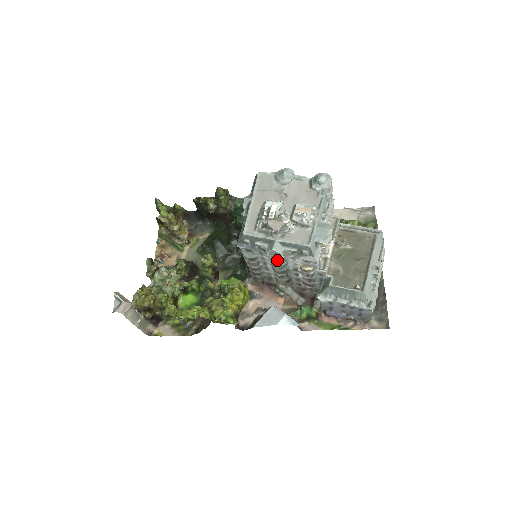
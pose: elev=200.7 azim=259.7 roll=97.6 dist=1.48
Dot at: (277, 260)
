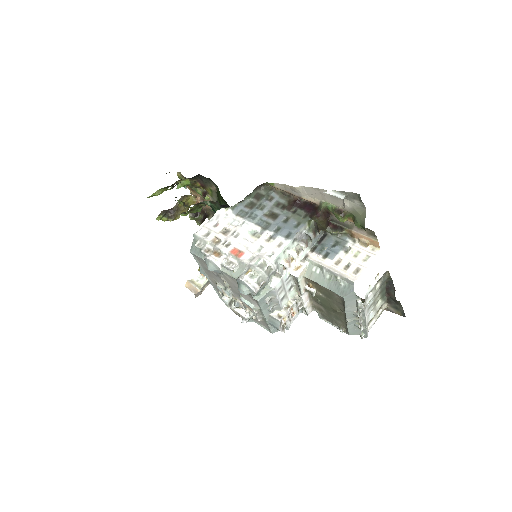
Dot at: occluded
